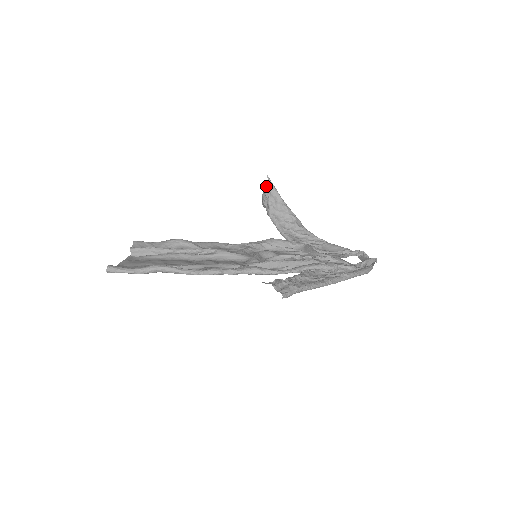
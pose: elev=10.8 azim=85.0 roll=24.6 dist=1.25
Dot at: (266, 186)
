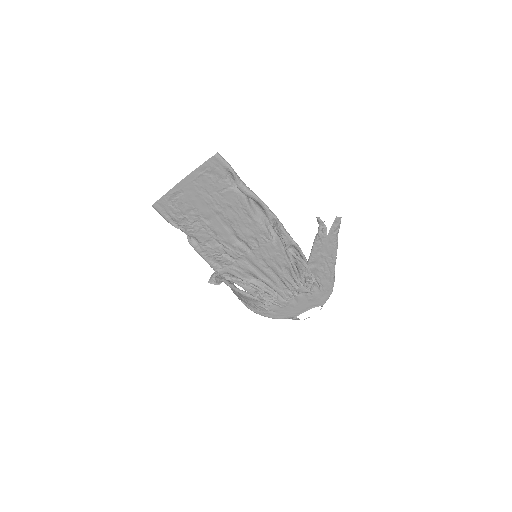
Dot at: occluded
